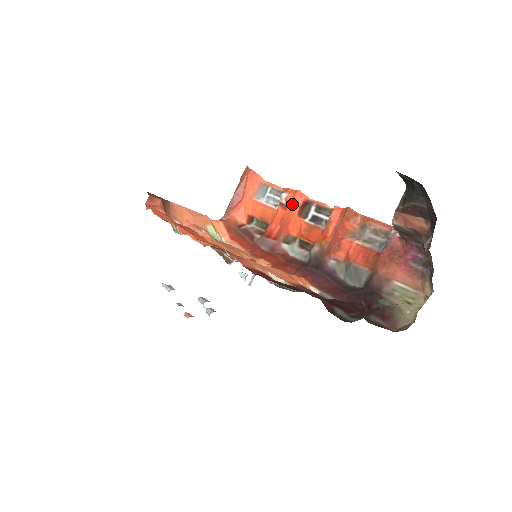
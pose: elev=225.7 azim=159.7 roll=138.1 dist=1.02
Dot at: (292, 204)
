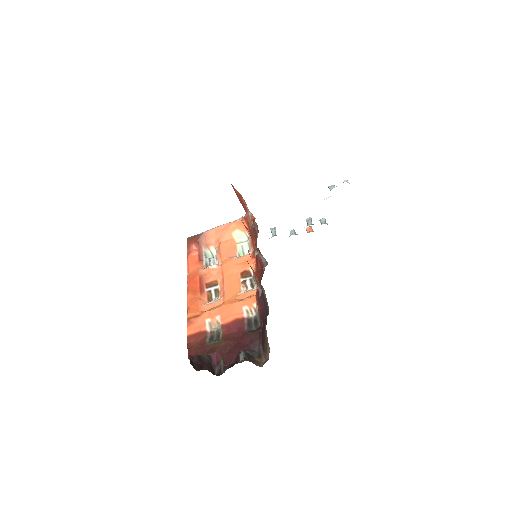
Dot at: (246, 228)
